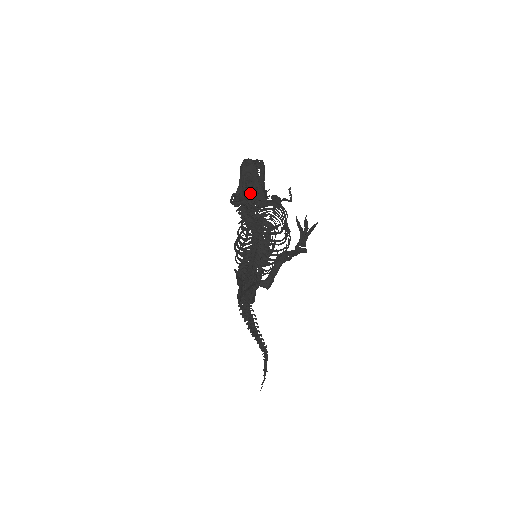
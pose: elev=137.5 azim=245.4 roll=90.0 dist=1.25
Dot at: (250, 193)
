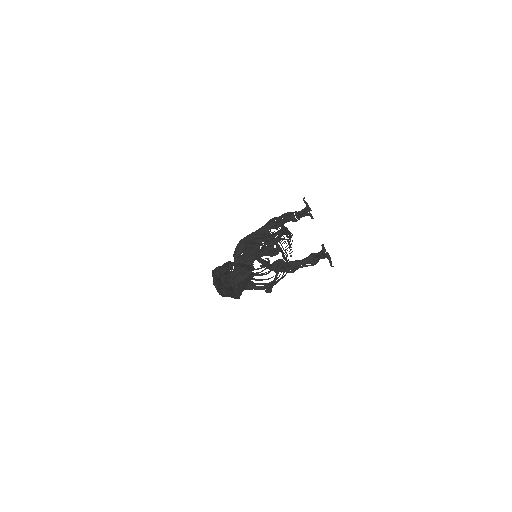
Dot at: occluded
